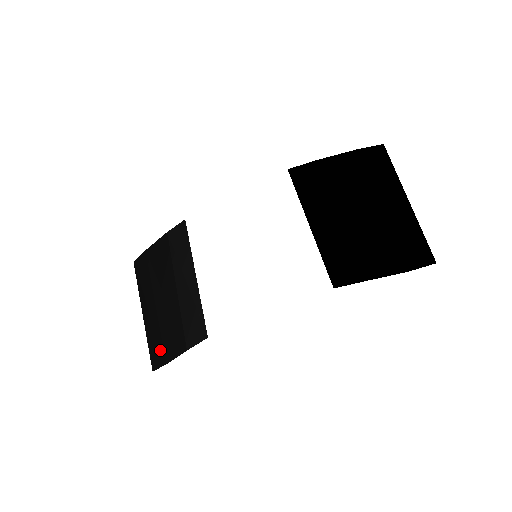
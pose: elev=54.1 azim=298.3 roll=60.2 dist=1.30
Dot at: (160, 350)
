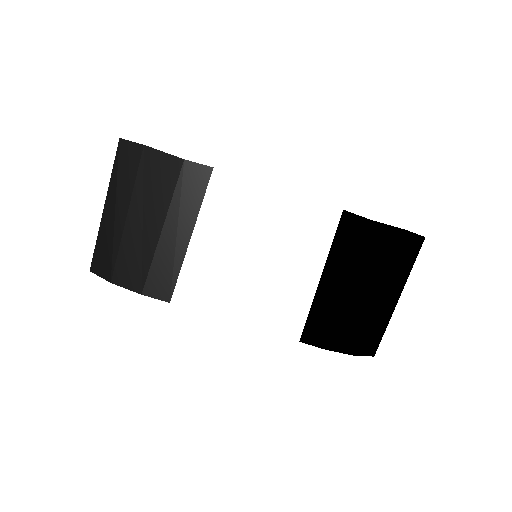
Dot at: (110, 264)
